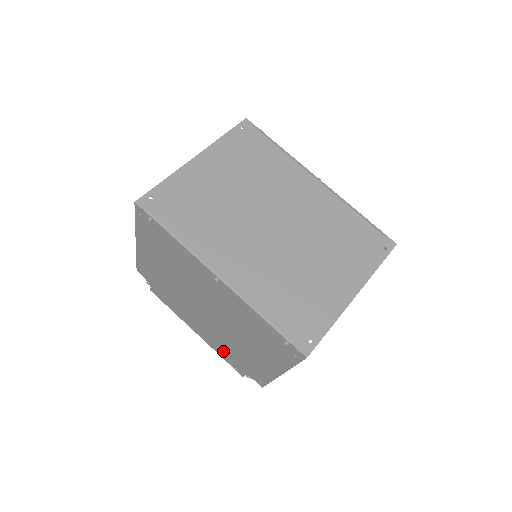
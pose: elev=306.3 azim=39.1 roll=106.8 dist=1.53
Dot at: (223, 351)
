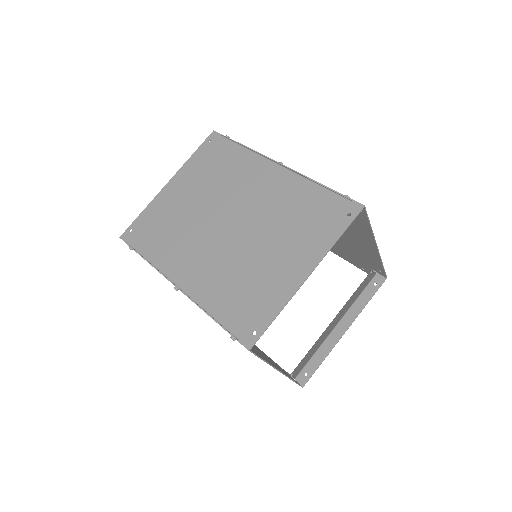
Dot at: occluded
